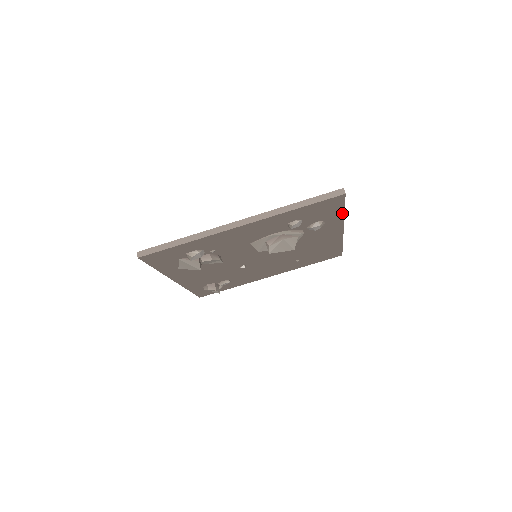
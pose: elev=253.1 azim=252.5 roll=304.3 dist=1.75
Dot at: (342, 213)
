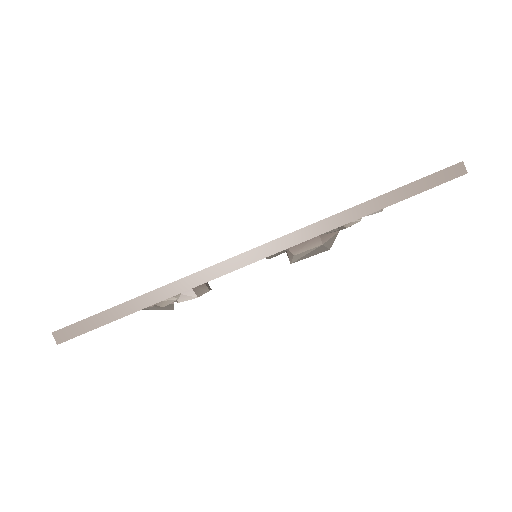
Dot at: occluded
